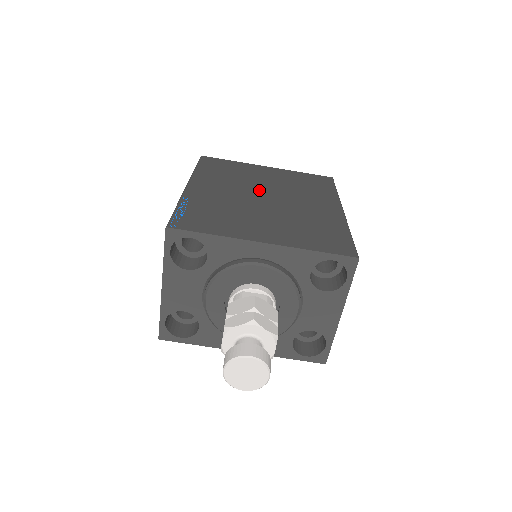
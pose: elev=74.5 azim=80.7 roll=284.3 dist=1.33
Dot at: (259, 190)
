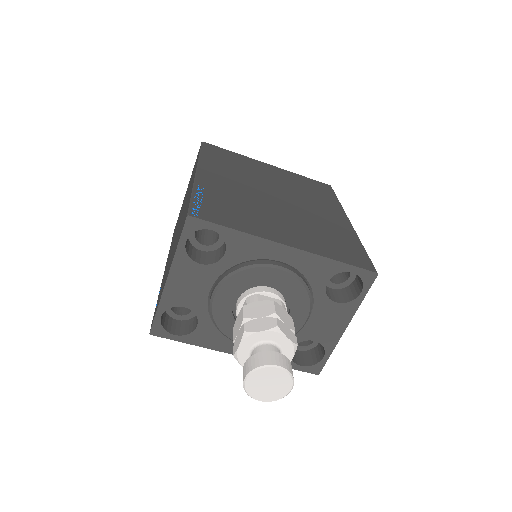
Dot at: (268, 188)
